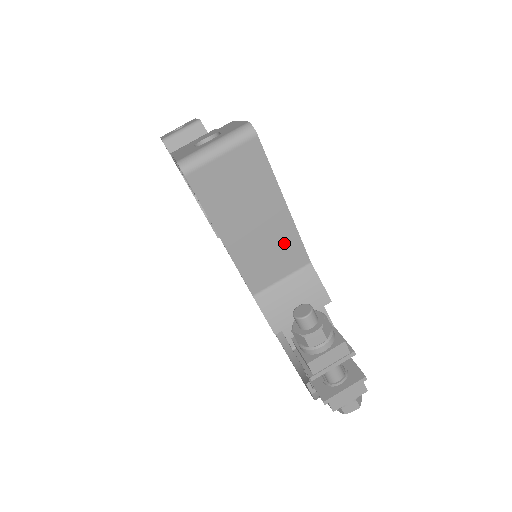
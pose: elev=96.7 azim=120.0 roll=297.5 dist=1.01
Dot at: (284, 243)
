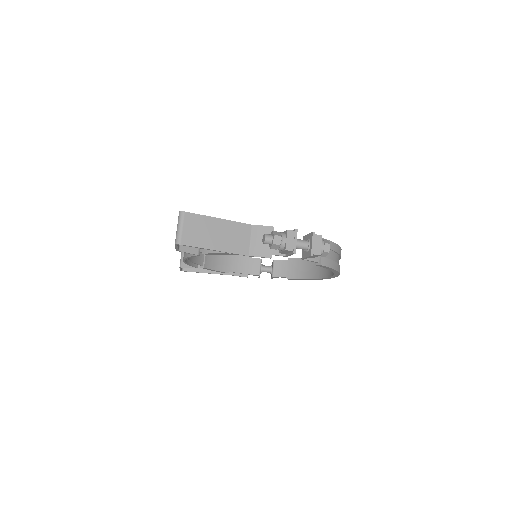
Dot at: (235, 229)
